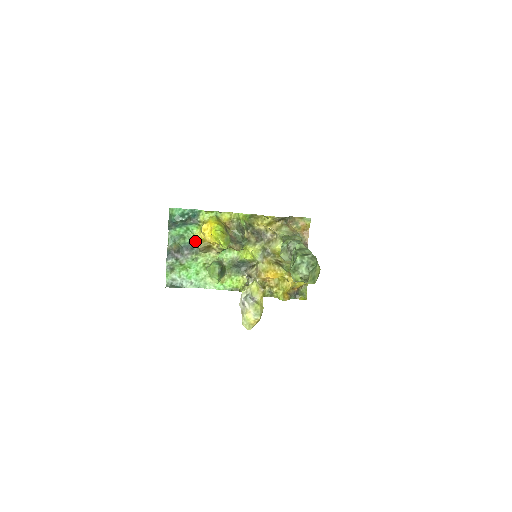
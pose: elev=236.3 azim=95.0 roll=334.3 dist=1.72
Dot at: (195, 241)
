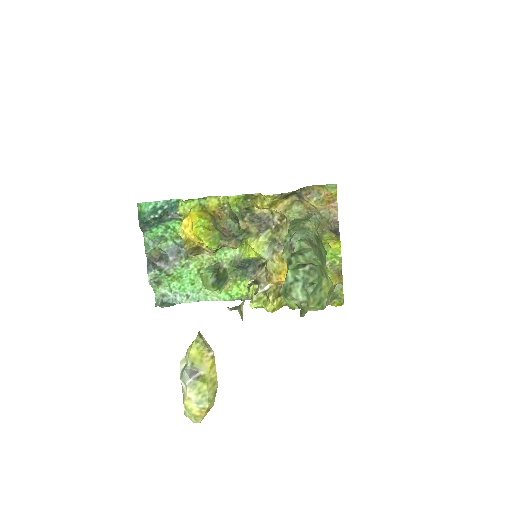
Dot at: (181, 241)
